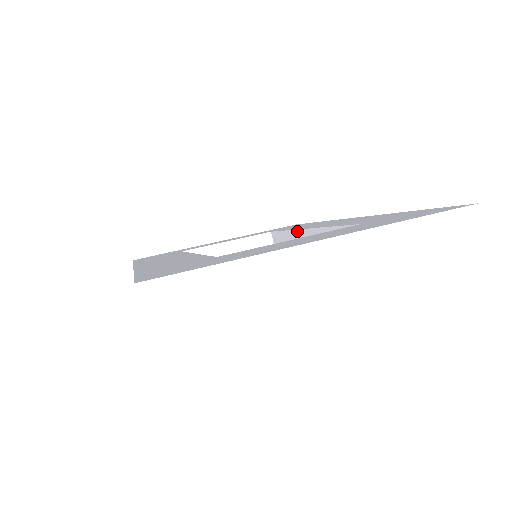
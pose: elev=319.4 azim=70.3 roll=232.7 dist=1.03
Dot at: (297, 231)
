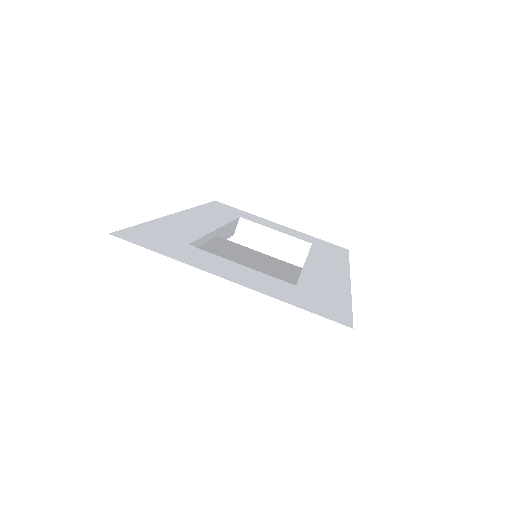
Dot at: occluded
